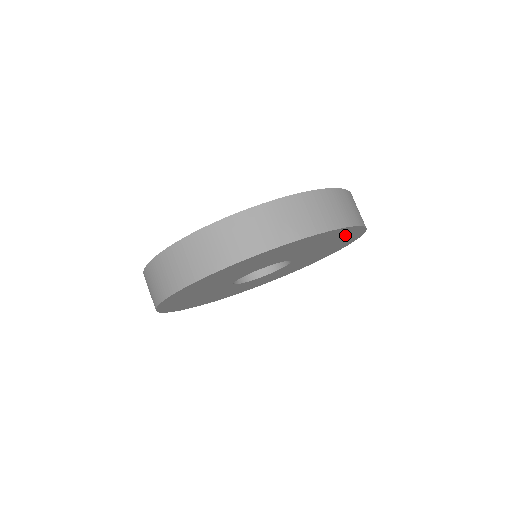
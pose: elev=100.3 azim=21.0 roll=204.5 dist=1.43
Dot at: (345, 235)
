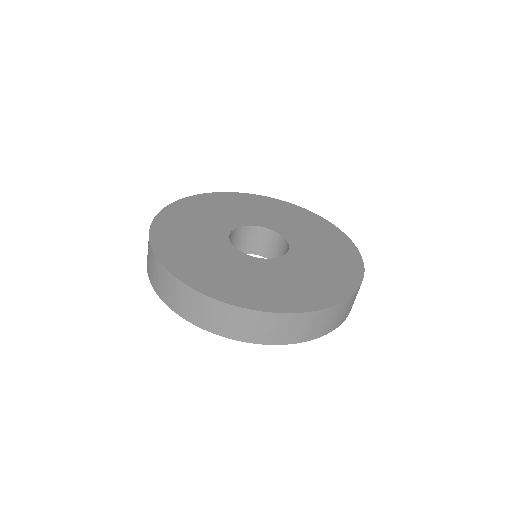
Dot at: occluded
